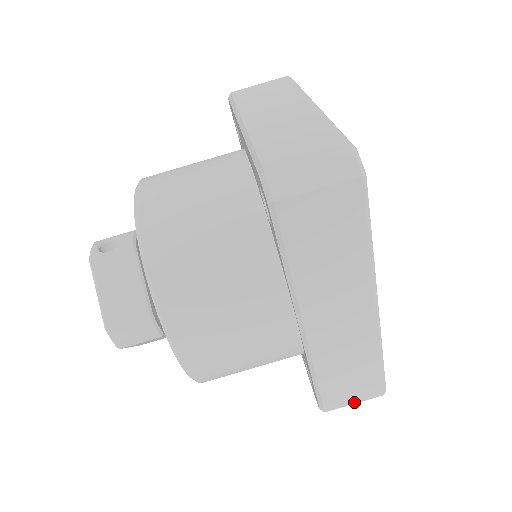
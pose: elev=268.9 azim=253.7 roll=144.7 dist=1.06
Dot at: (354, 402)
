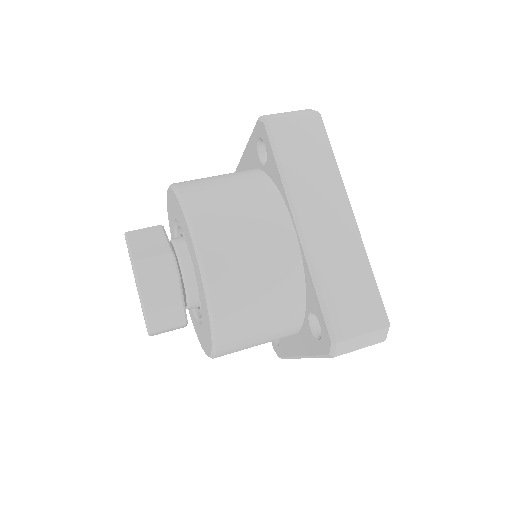
Dot at: (363, 332)
